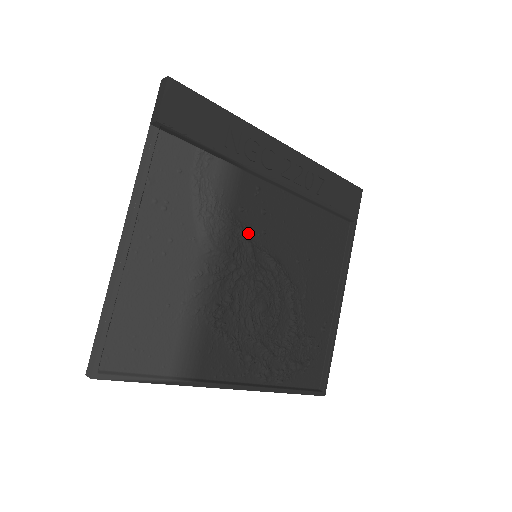
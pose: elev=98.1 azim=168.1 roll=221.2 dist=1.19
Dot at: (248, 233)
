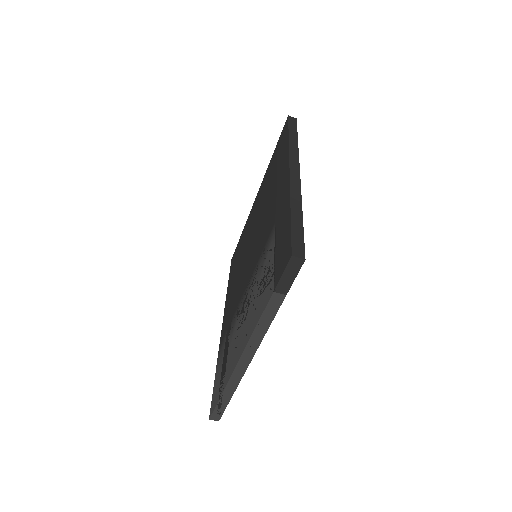
Dot at: occluded
